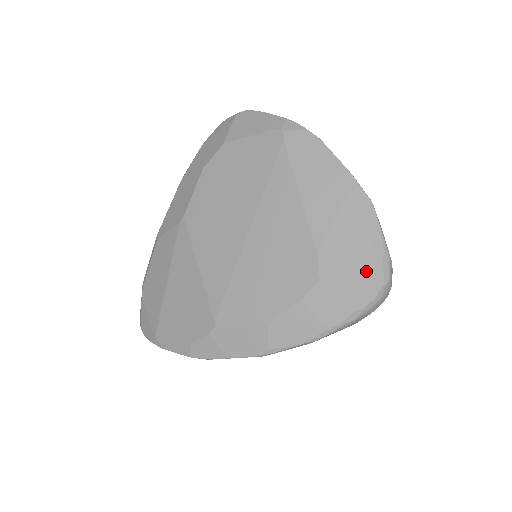
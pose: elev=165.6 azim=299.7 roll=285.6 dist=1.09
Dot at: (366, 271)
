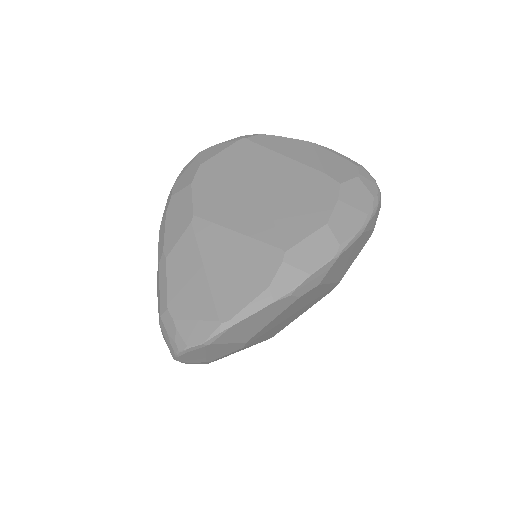
Dot at: (361, 174)
